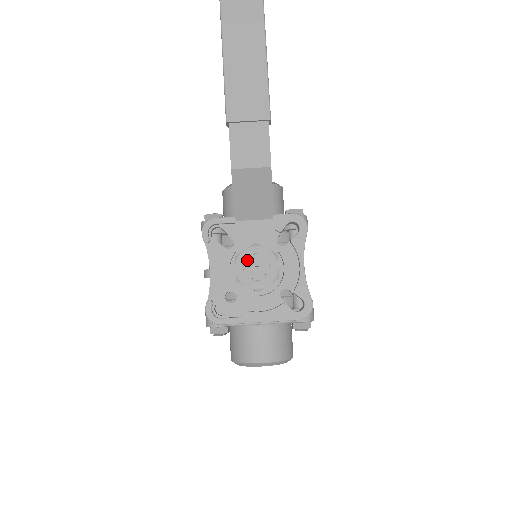
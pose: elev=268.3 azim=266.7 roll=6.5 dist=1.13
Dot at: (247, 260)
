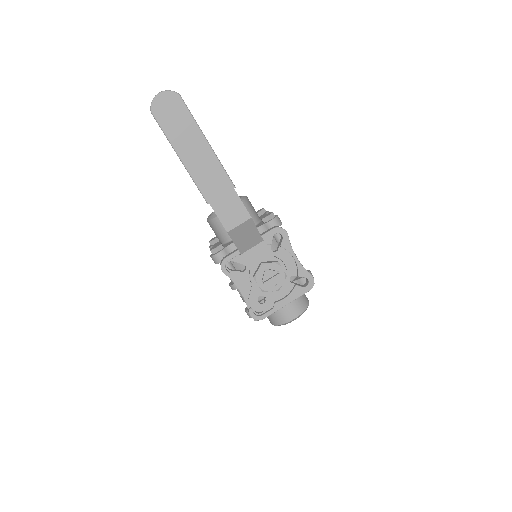
Dot at: (262, 276)
